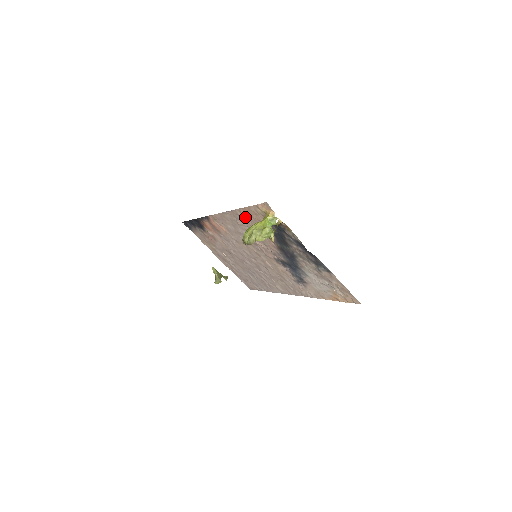
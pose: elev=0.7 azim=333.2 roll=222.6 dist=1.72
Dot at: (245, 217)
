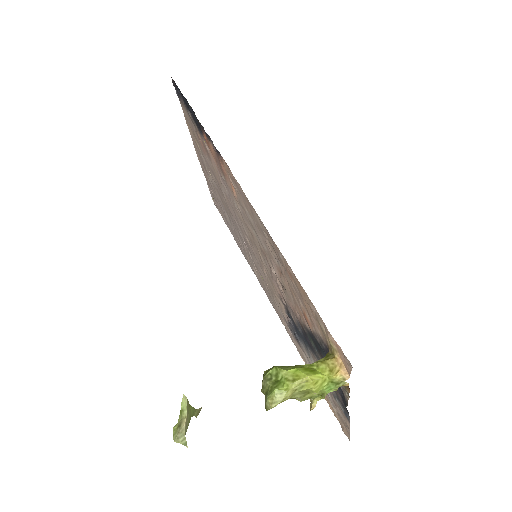
Dot at: (287, 270)
